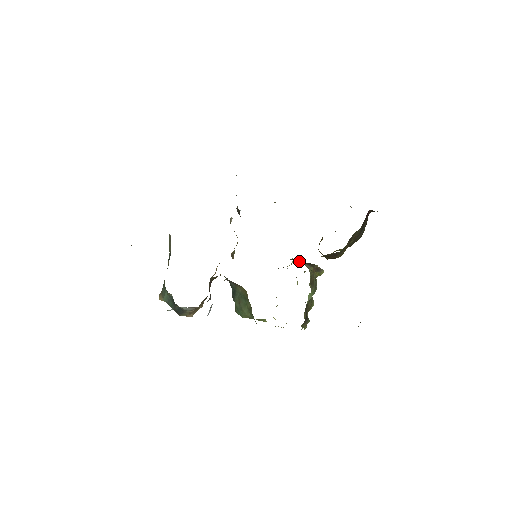
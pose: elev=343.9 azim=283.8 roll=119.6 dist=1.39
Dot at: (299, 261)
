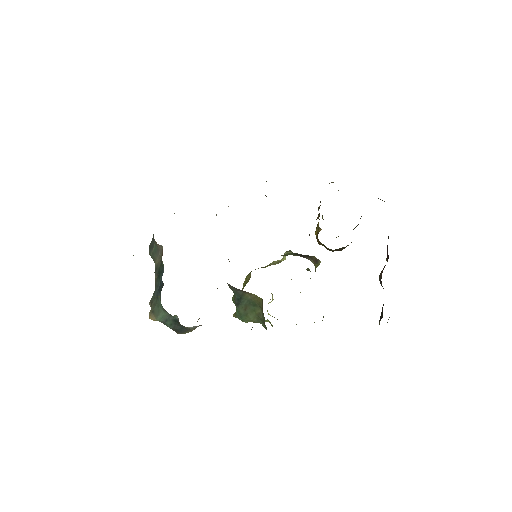
Dot at: (300, 256)
